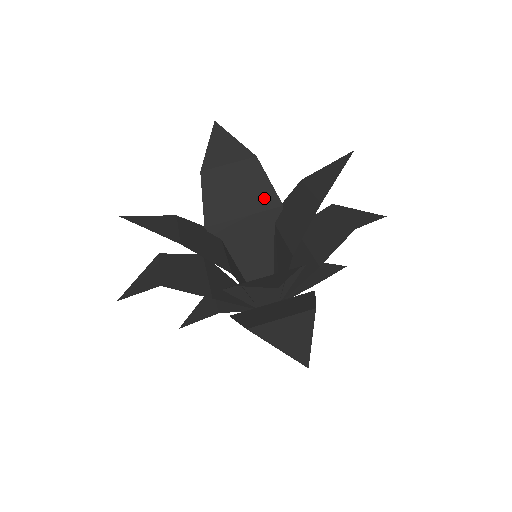
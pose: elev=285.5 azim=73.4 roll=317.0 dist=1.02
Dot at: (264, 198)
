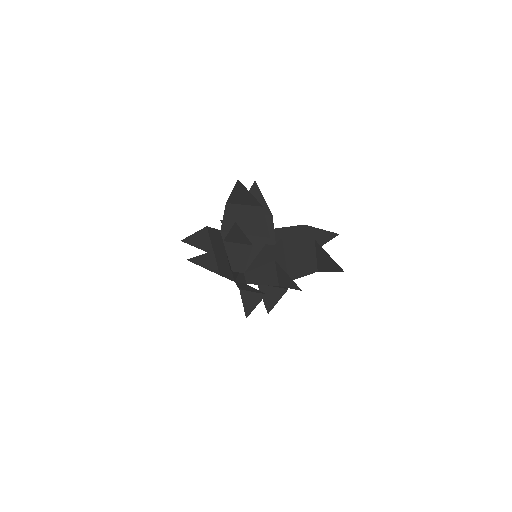
Dot at: occluded
